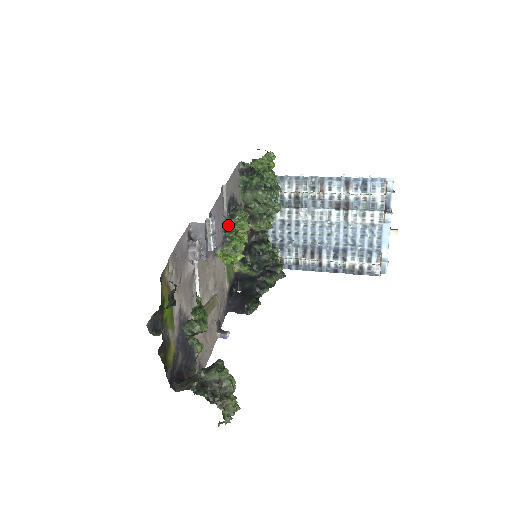
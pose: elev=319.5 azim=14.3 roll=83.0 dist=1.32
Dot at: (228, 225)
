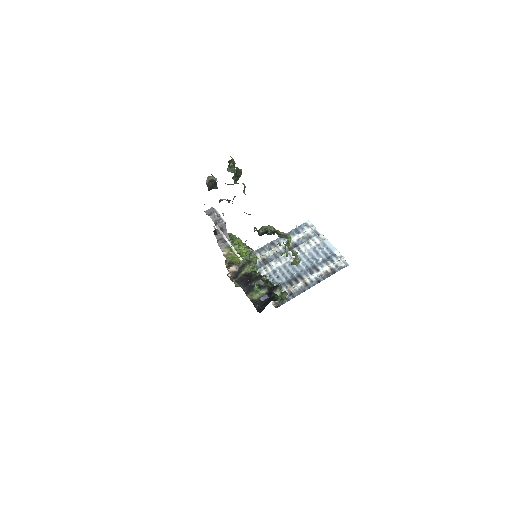
Dot at: occluded
